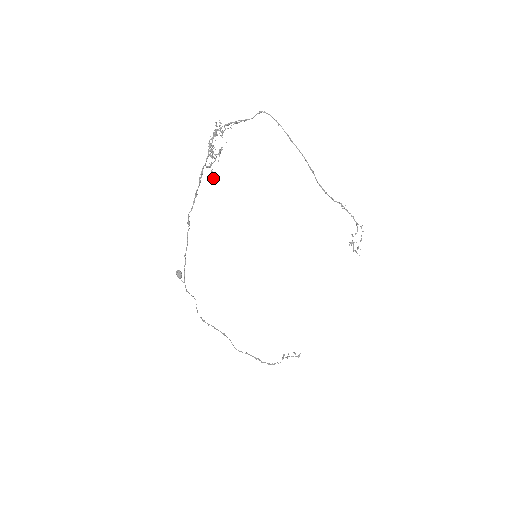
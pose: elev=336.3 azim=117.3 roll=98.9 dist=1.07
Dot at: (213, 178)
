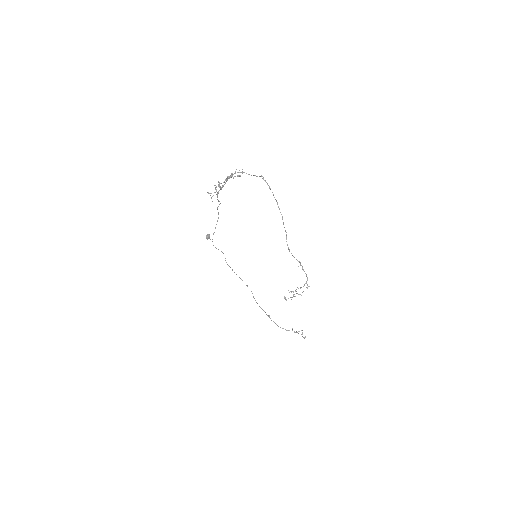
Dot at: (212, 201)
